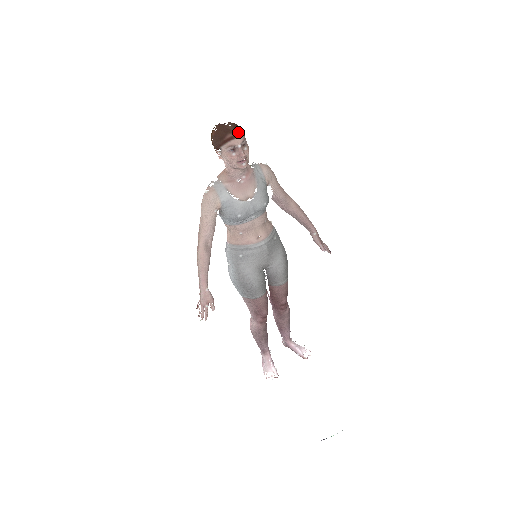
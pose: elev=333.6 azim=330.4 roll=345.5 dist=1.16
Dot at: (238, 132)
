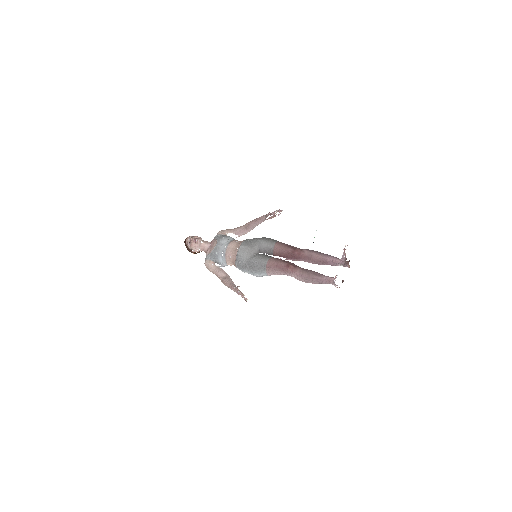
Dot at: (187, 238)
